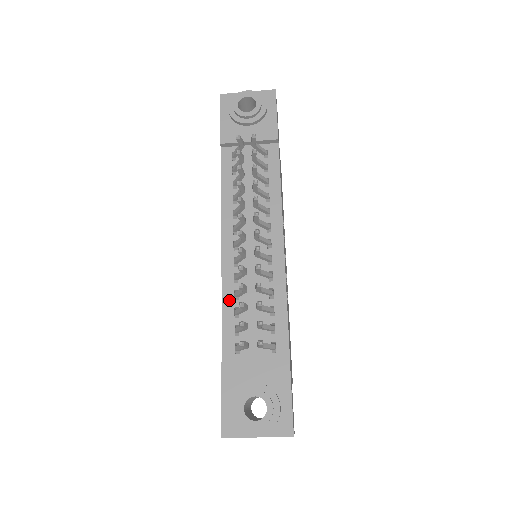
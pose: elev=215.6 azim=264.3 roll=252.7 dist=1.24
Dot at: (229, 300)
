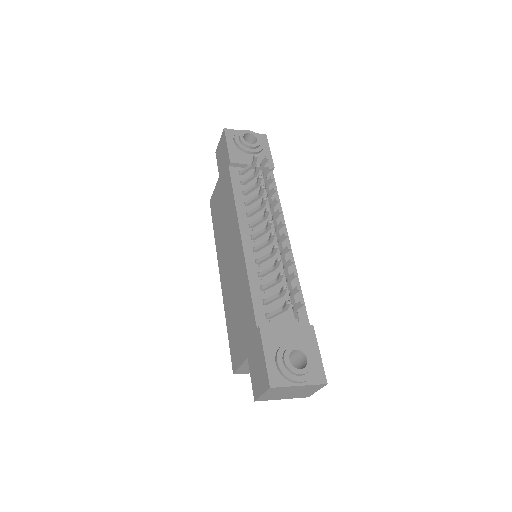
Dot at: (254, 279)
